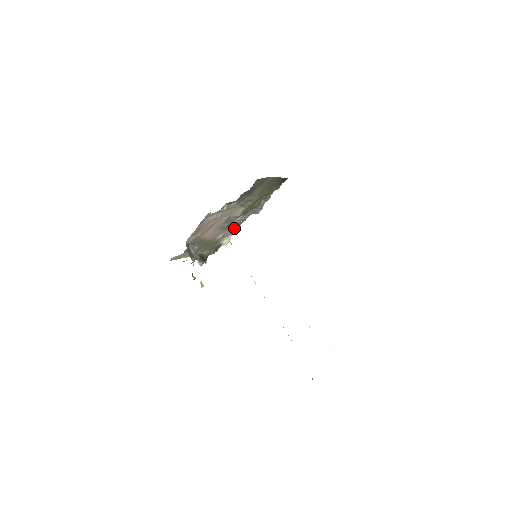
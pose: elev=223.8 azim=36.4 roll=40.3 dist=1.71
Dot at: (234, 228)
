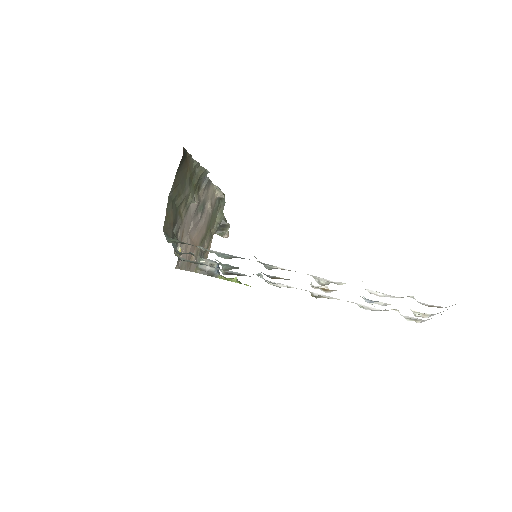
Dot at: (210, 187)
